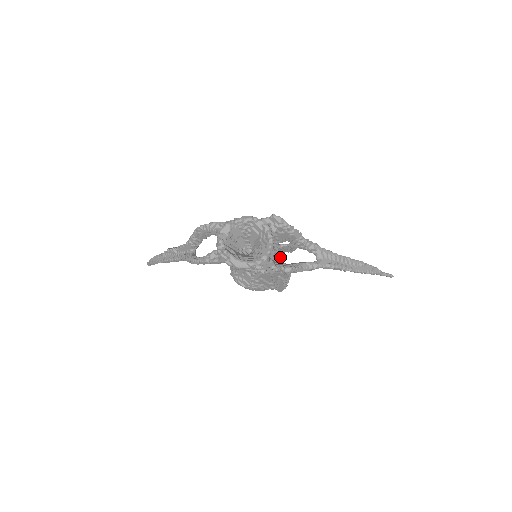
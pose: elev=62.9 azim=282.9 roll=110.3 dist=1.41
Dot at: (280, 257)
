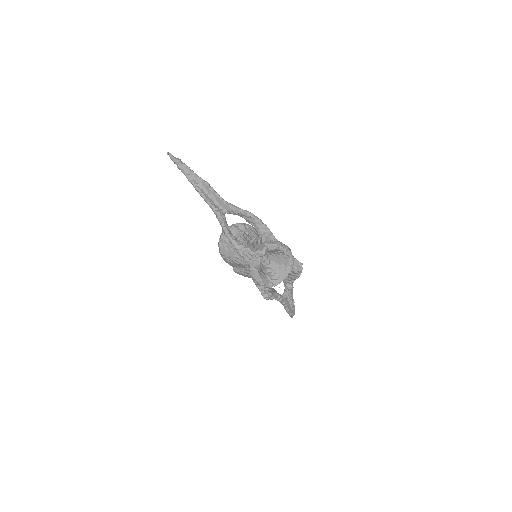
Dot at: occluded
